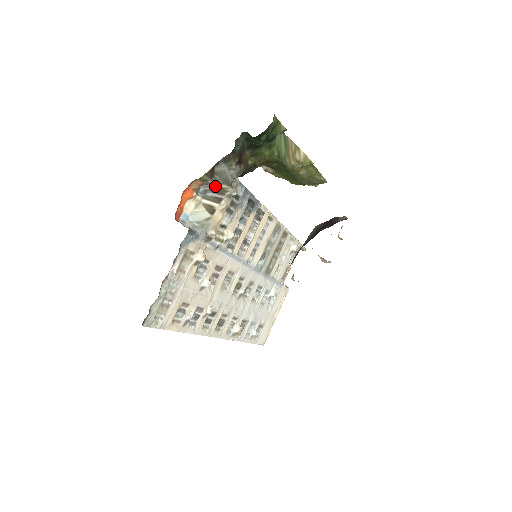
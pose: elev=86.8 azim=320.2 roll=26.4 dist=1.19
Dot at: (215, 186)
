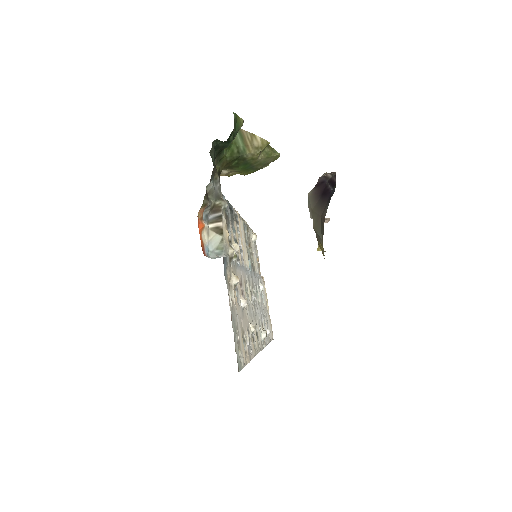
Dot at: (211, 206)
